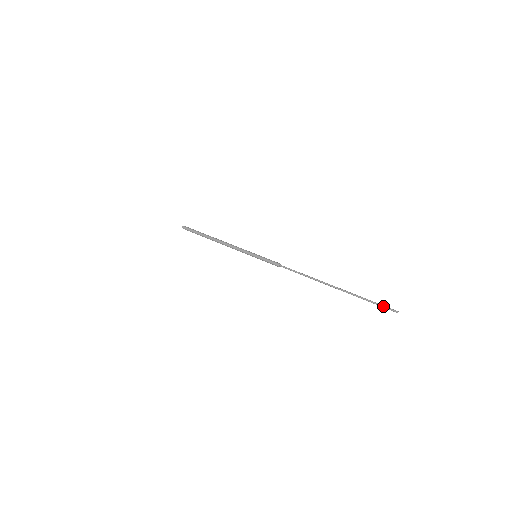
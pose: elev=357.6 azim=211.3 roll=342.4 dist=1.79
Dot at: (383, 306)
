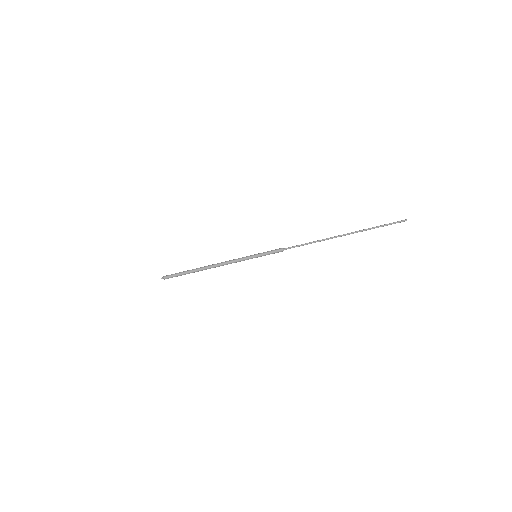
Dot at: (392, 223)
